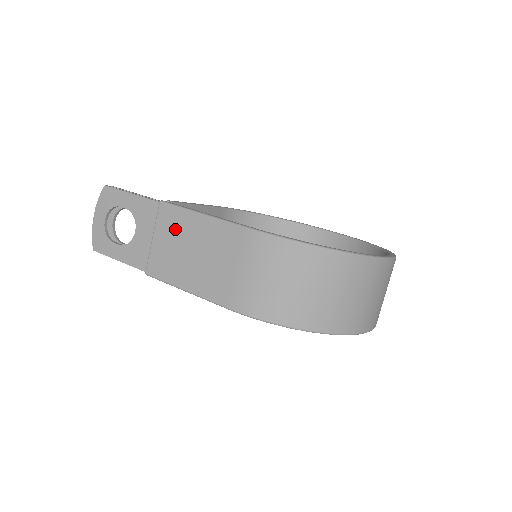
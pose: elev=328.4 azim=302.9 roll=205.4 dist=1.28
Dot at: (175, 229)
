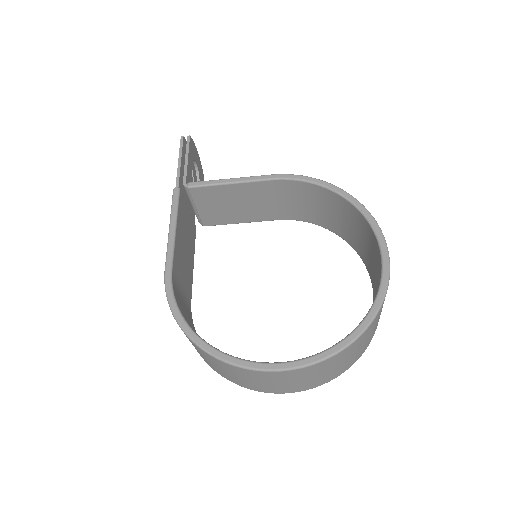
Dot at: occluded
